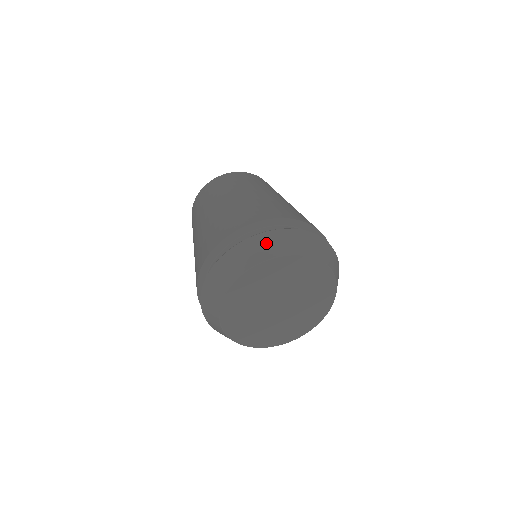
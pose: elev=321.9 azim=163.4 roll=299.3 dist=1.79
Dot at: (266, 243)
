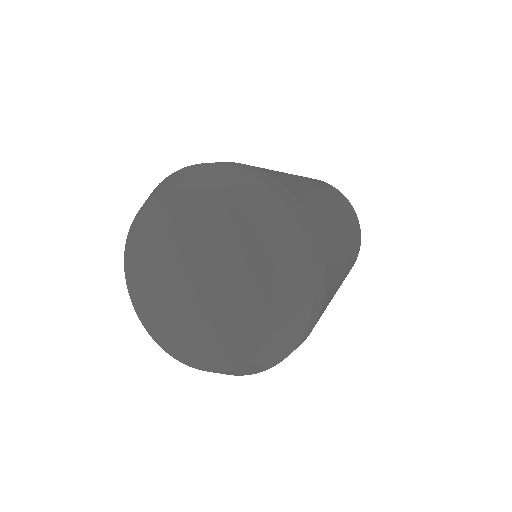
Dot at: occluded
